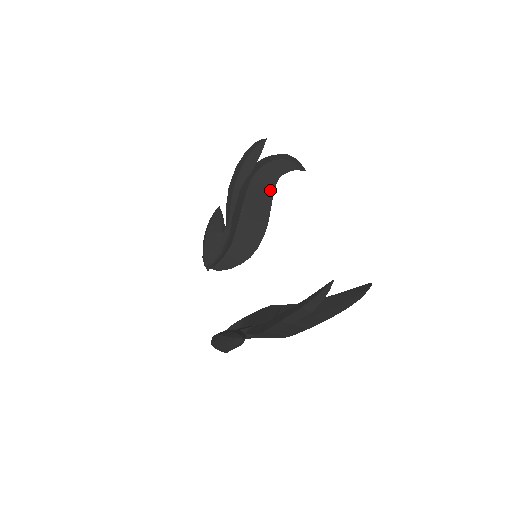
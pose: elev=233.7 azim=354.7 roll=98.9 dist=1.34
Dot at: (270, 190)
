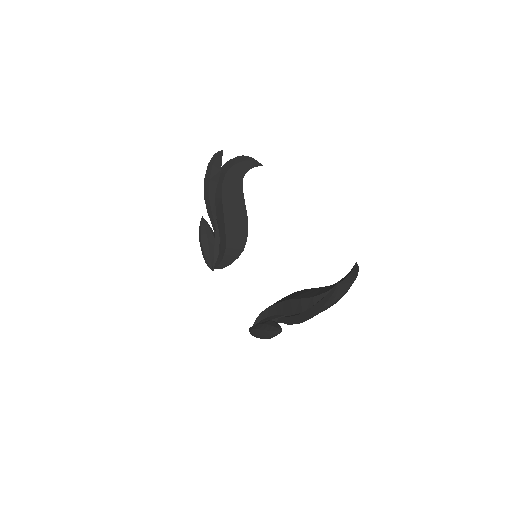
Dot at: (239, 191)
